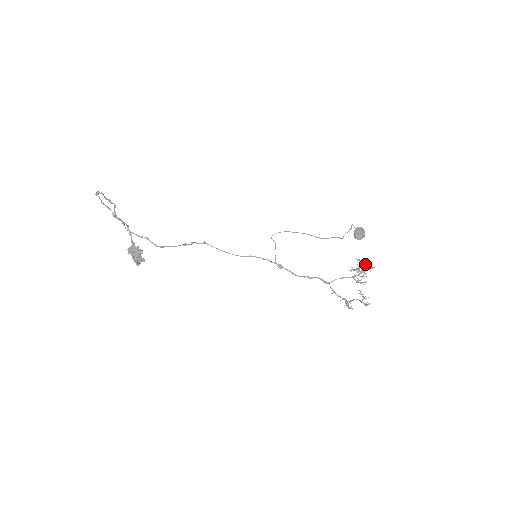
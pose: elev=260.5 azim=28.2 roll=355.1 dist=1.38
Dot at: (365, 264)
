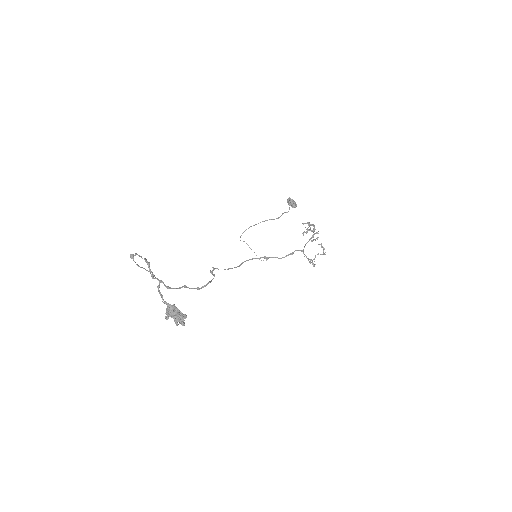
Dot at: (310, 224)
